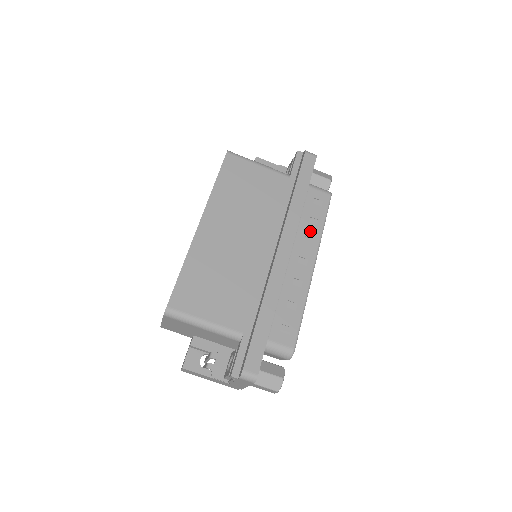
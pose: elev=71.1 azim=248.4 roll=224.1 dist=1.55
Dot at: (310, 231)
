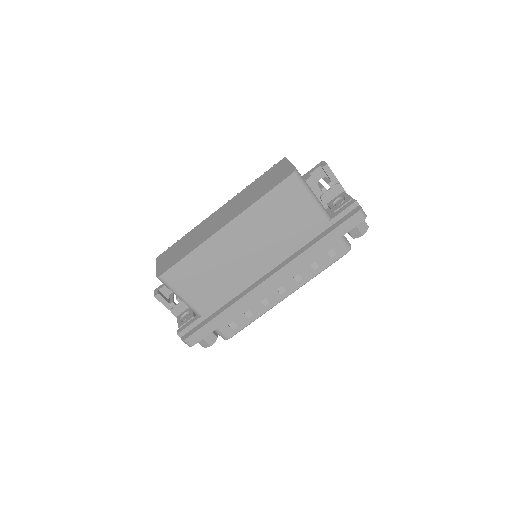
Dot at: (306, 272)
